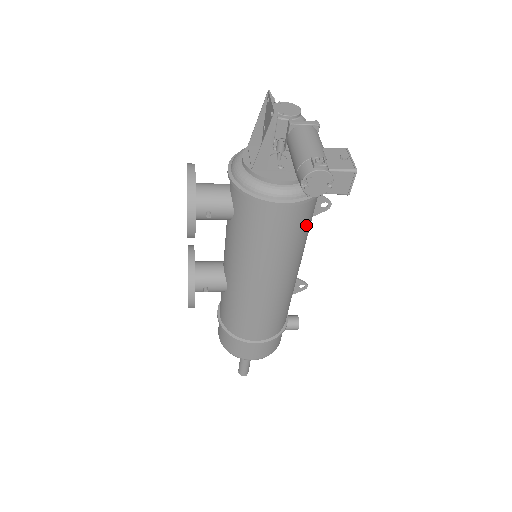
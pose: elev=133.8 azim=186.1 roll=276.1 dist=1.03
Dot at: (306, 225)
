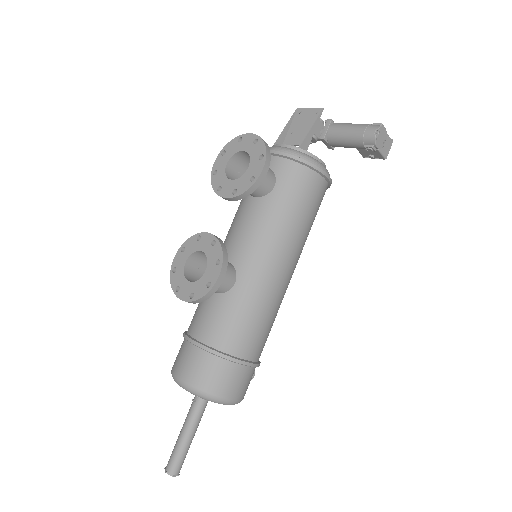
Dot at: occluded
